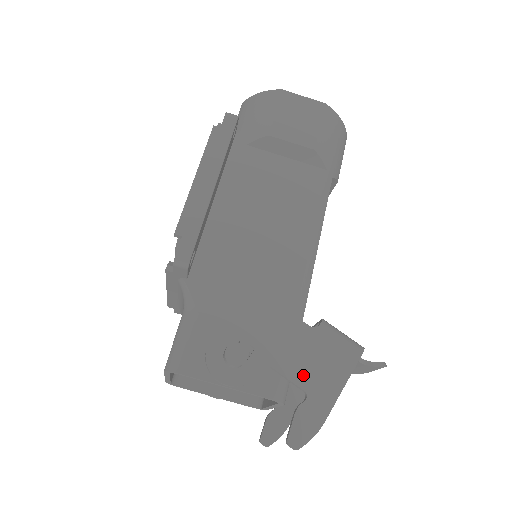
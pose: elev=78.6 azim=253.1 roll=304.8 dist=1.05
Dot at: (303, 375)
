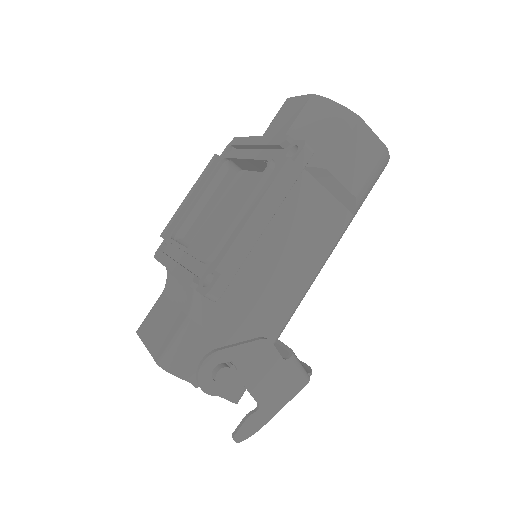
Dot at: (263, 394)
